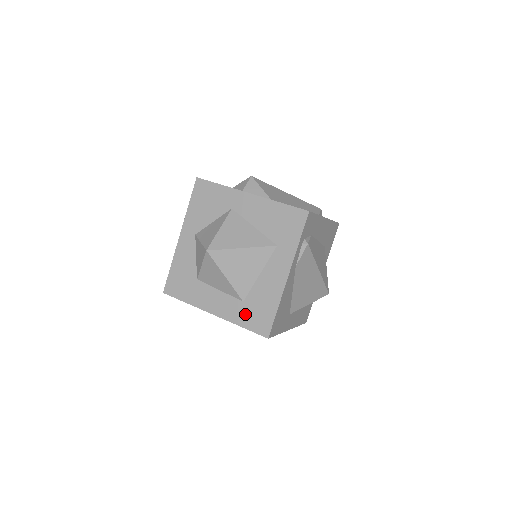
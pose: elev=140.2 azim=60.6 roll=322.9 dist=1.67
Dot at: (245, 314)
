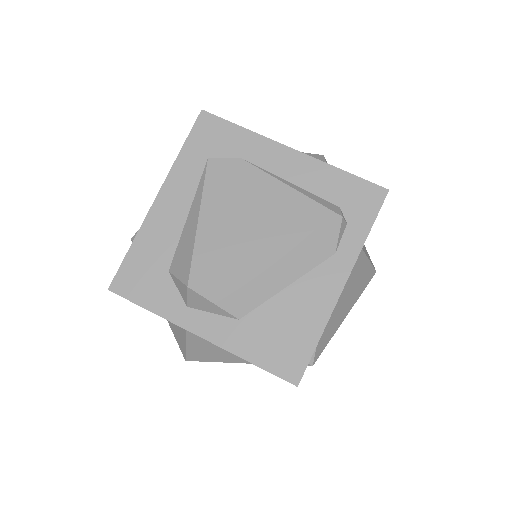
Dot at: occluded
